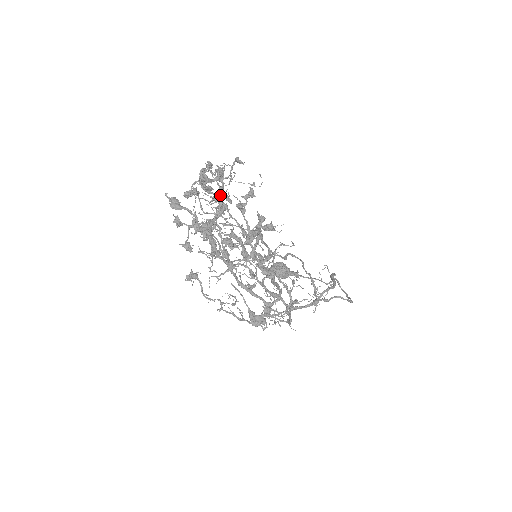
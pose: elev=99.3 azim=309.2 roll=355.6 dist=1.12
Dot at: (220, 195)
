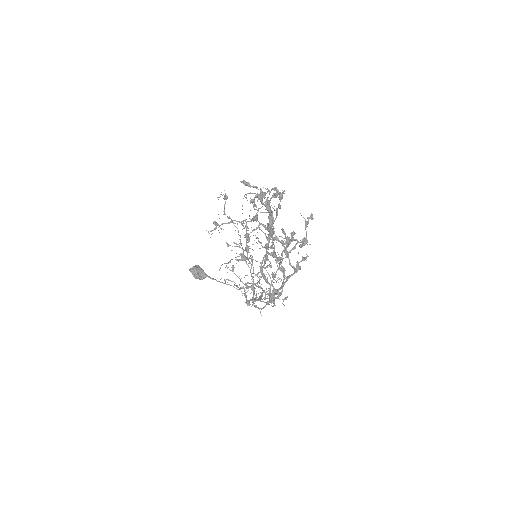
Dot at: occluded
